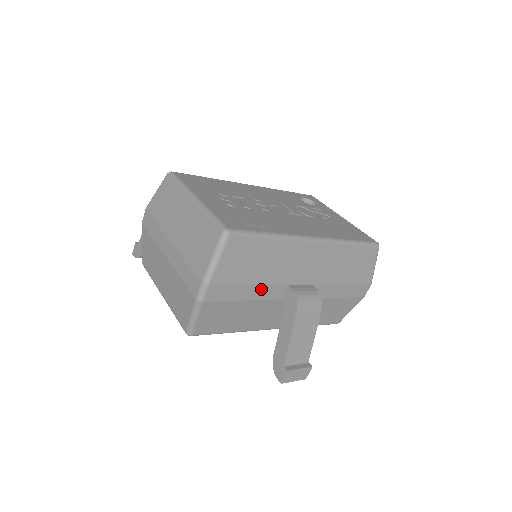
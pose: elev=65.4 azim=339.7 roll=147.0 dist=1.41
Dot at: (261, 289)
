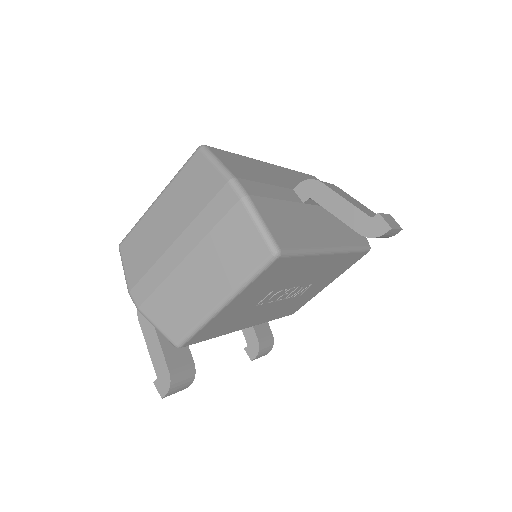
Dot at: (279, 190)
